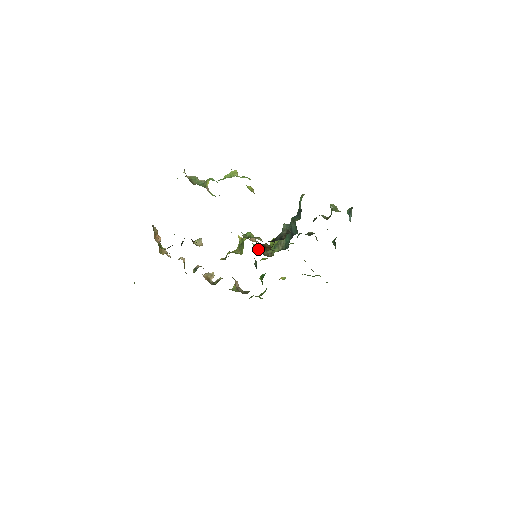
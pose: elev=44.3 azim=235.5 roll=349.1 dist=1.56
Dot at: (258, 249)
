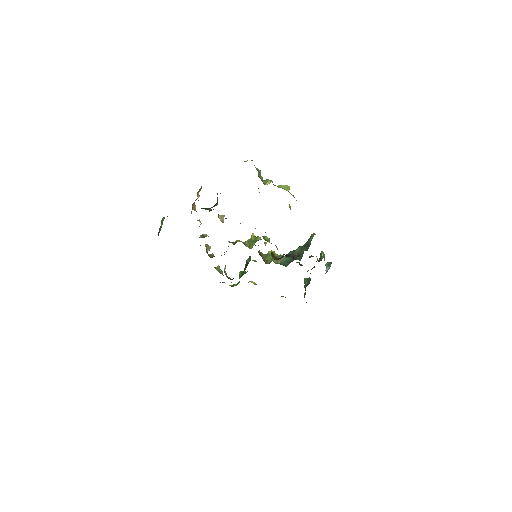
Dot at: (260, 252)
